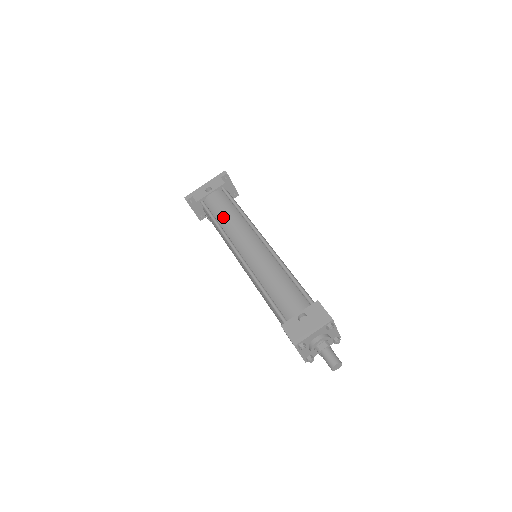
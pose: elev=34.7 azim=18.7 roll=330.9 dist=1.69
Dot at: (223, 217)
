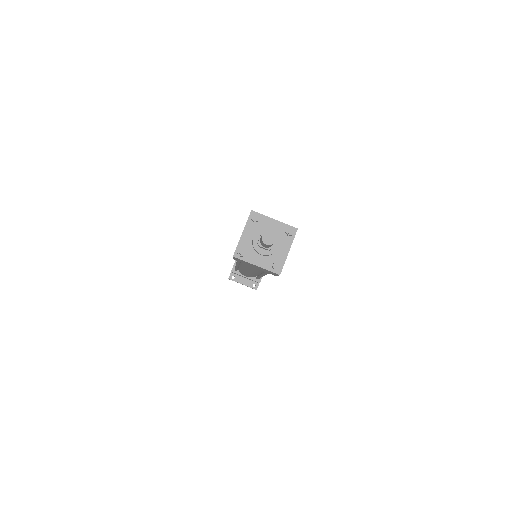
Dot at: occluded
